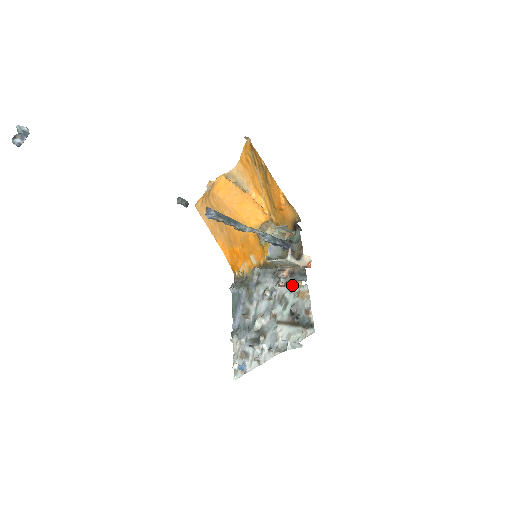
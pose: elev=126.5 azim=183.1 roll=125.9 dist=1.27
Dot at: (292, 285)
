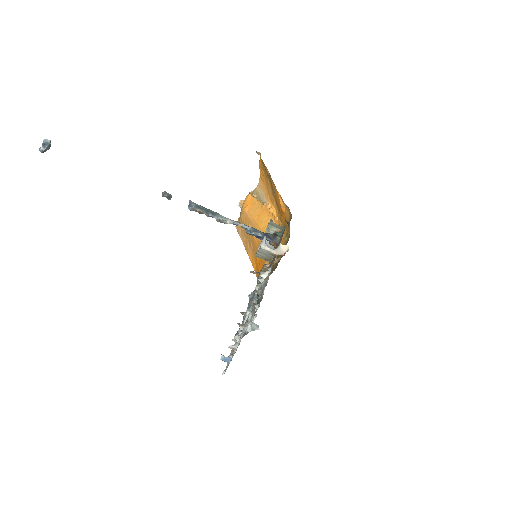
Dot at: (263, 271)
